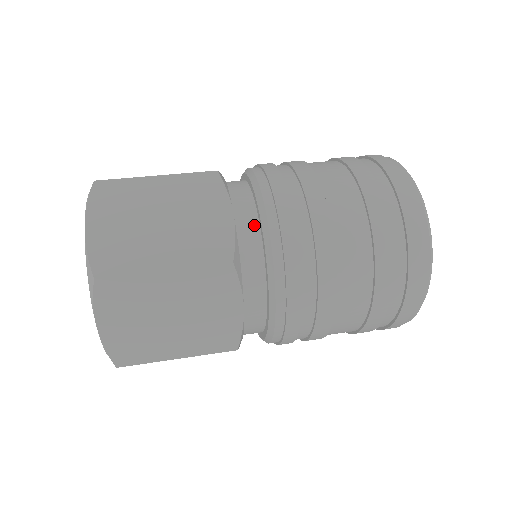
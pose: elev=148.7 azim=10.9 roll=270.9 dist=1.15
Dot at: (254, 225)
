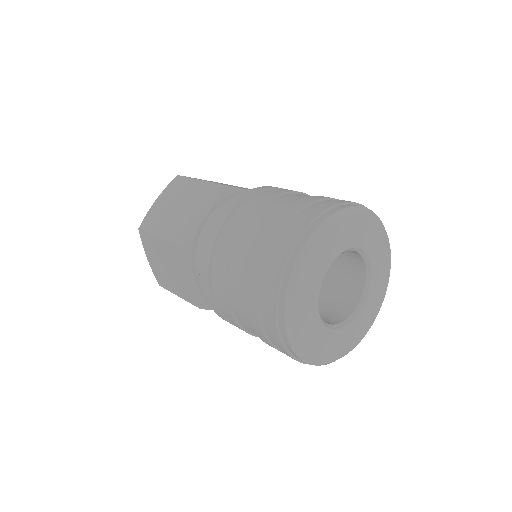
Dot at: occluded
